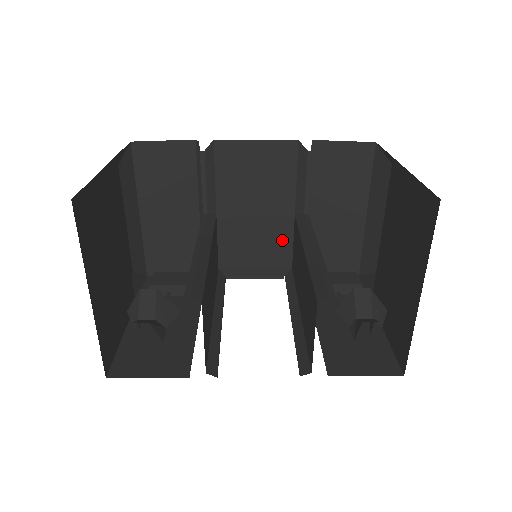
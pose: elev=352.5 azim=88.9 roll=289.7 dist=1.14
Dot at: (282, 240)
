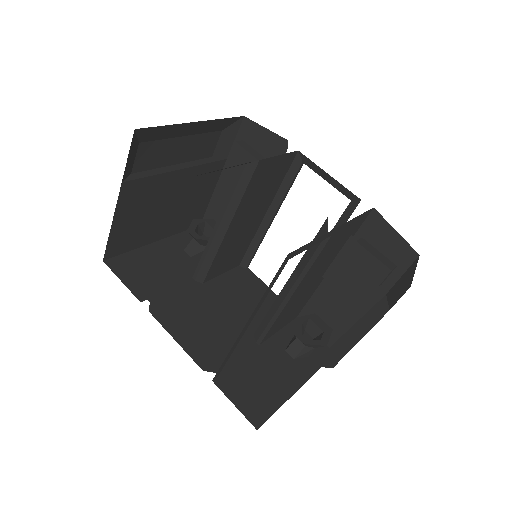
Dot at: occluded
